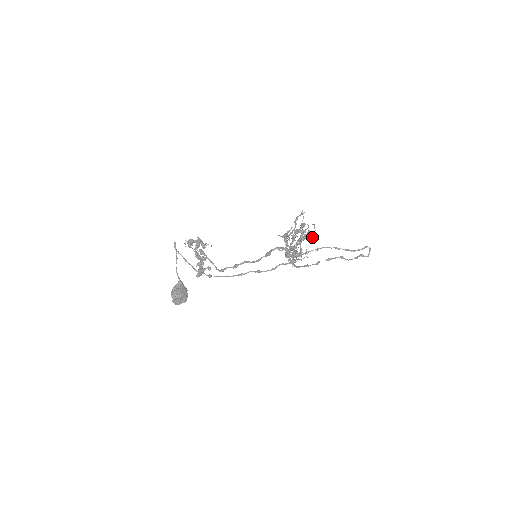
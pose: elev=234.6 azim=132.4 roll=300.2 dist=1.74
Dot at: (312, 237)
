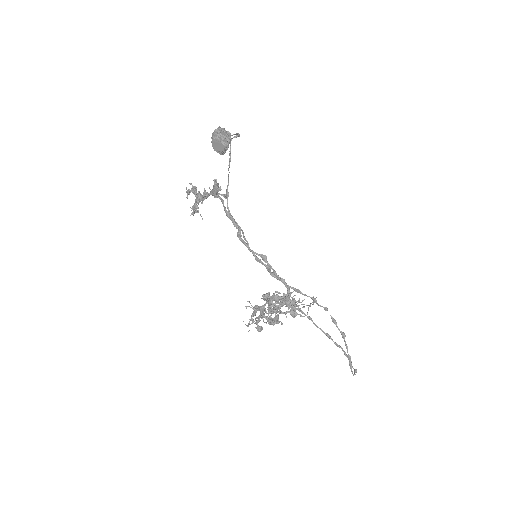
Dot at: (300, 314)
